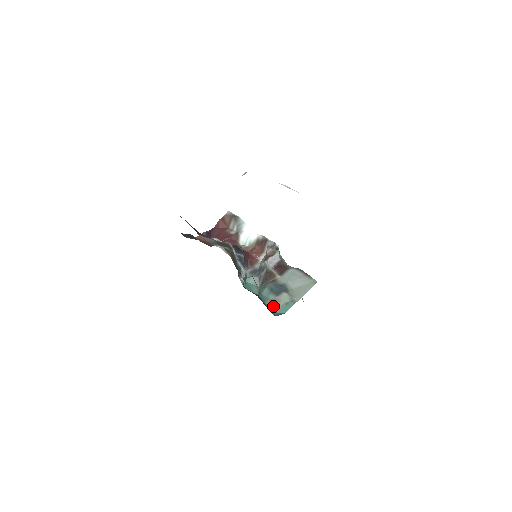
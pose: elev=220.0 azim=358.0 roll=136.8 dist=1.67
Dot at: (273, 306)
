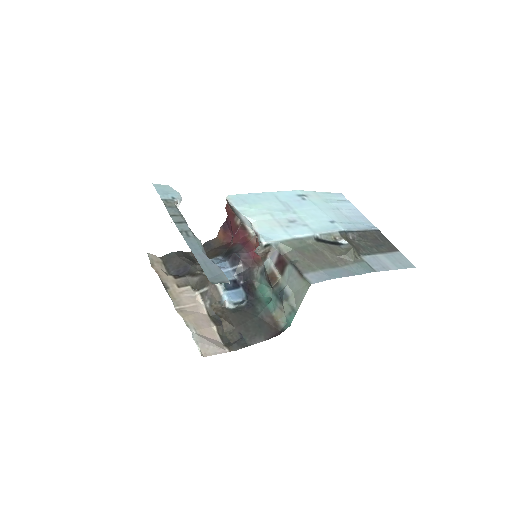
Dot at: (280, 317)
